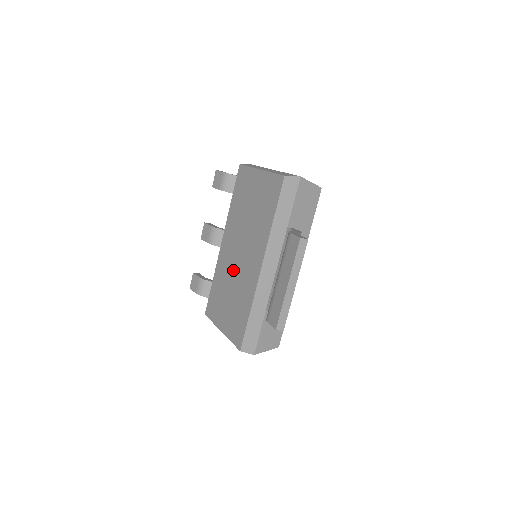
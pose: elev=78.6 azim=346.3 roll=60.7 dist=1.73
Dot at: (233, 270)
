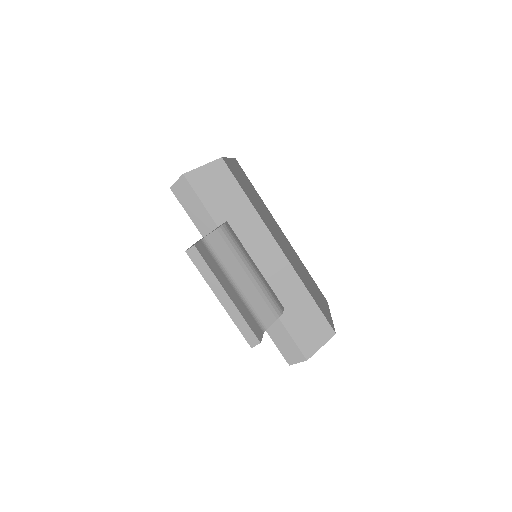
Dot at: occluded
